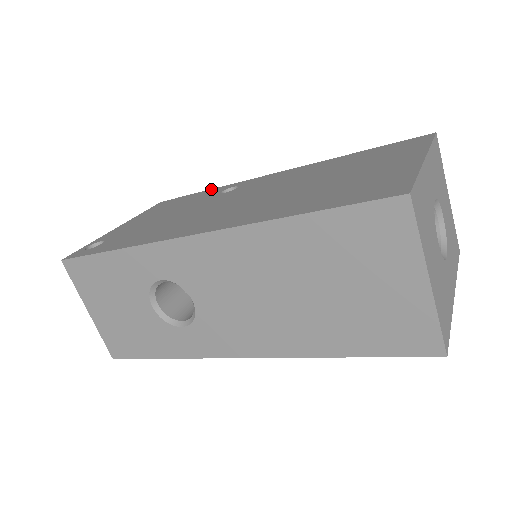
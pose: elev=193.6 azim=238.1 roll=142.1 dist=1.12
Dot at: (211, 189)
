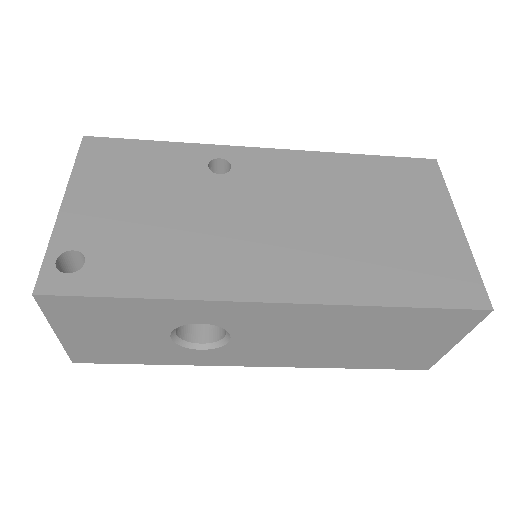
Dot at: (175, 143)
